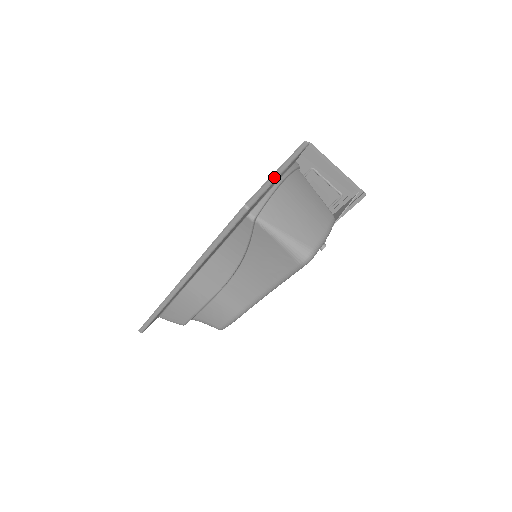
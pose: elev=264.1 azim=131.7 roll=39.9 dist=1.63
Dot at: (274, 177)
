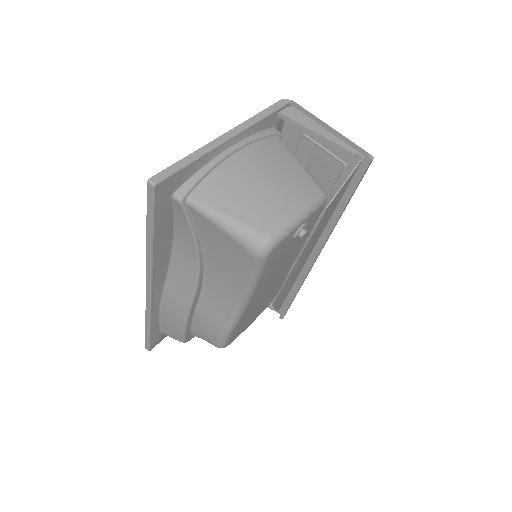
Dot at: (213, 144)
